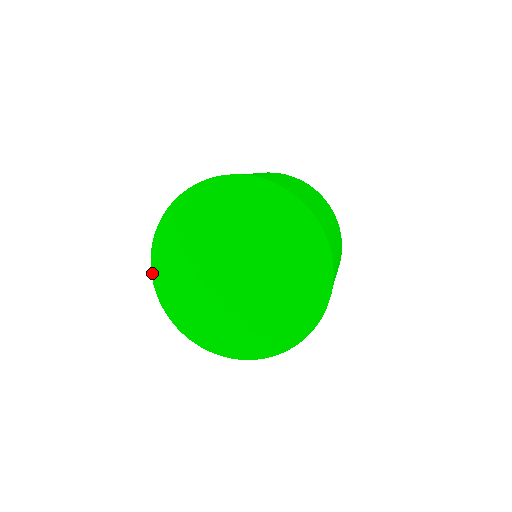
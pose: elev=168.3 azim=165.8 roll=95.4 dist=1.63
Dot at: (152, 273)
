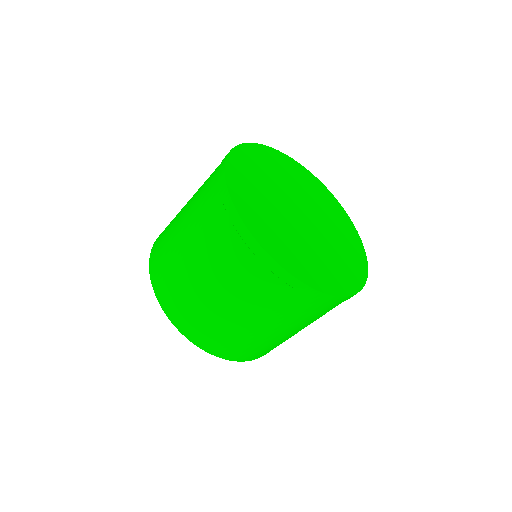
Dot at: (226, 163)
